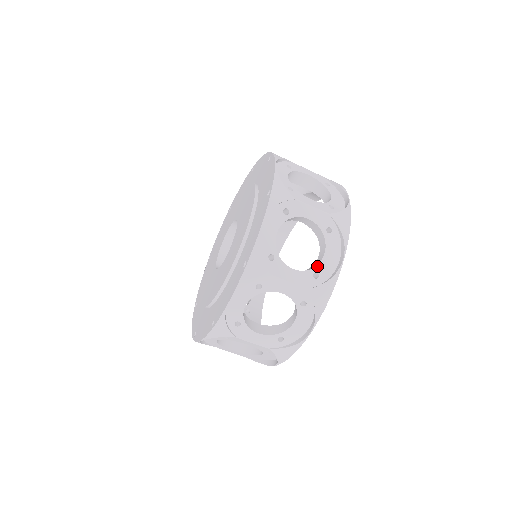
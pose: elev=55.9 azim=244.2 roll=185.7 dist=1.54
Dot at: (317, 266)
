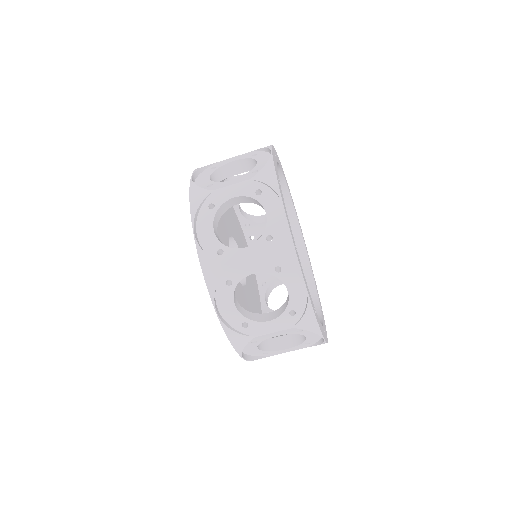
Dot at: (288, 305)
